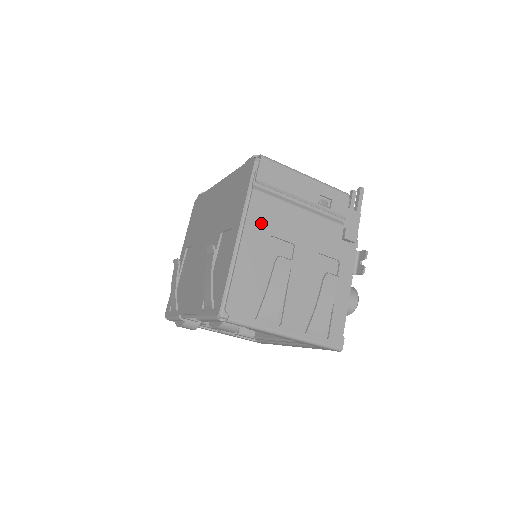
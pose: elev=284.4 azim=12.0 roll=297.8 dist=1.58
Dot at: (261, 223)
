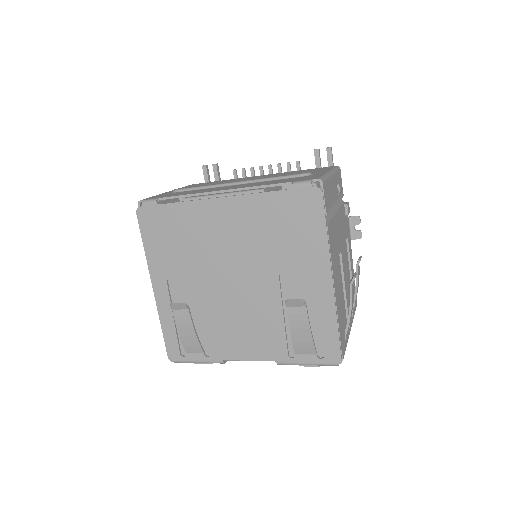
Dot at: (334, 254)
